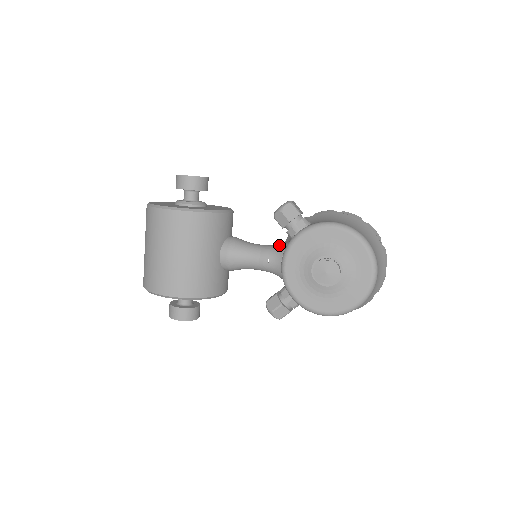
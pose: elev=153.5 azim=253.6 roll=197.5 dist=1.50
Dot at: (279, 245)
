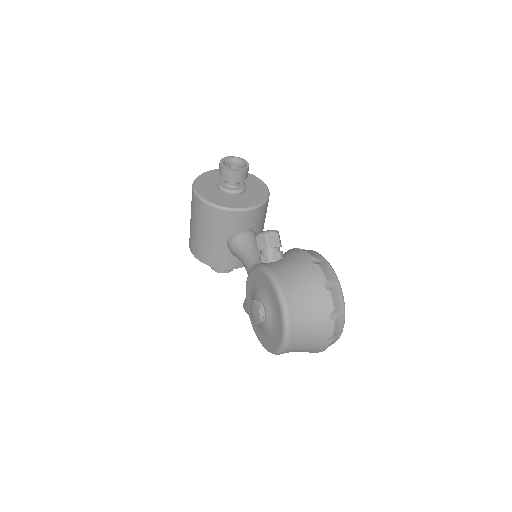
Dot at: occluded
